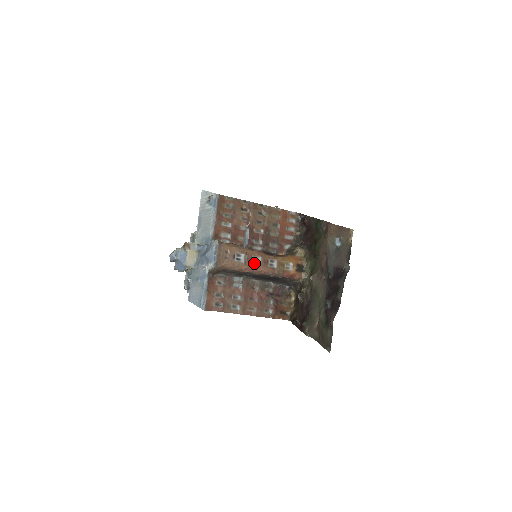
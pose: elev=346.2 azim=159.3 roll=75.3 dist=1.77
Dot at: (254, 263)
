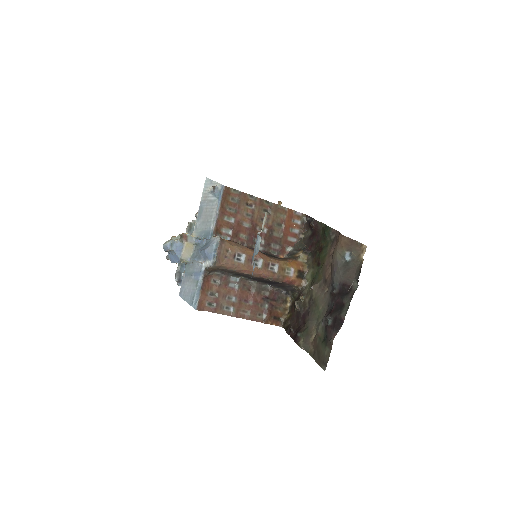
Dot at: occluded
